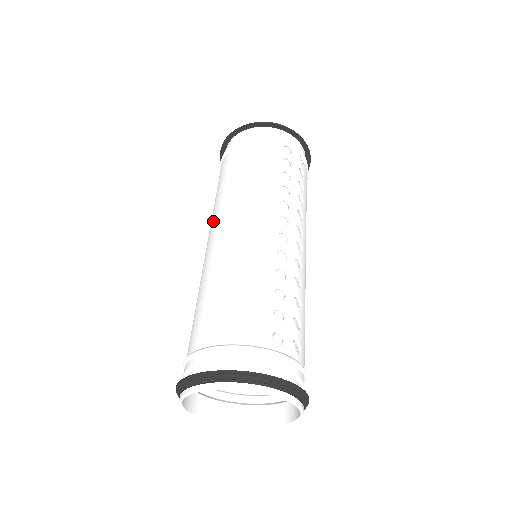
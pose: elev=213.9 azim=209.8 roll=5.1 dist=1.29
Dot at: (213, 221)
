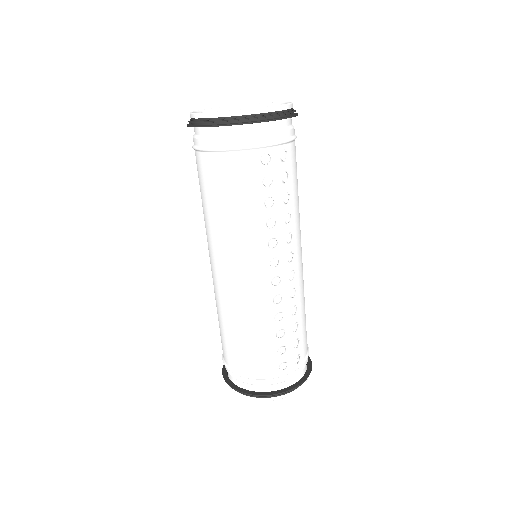
Dot at: (208, 246)
